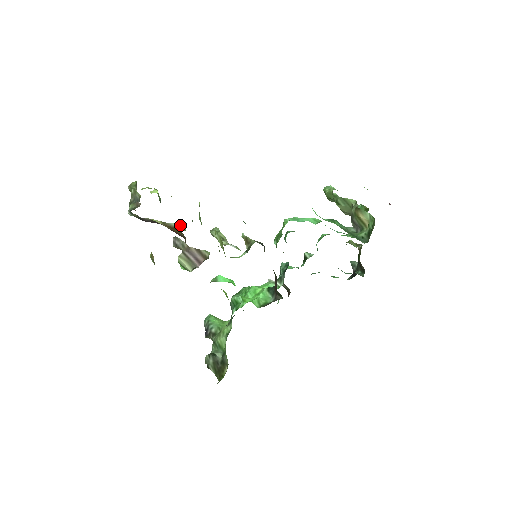
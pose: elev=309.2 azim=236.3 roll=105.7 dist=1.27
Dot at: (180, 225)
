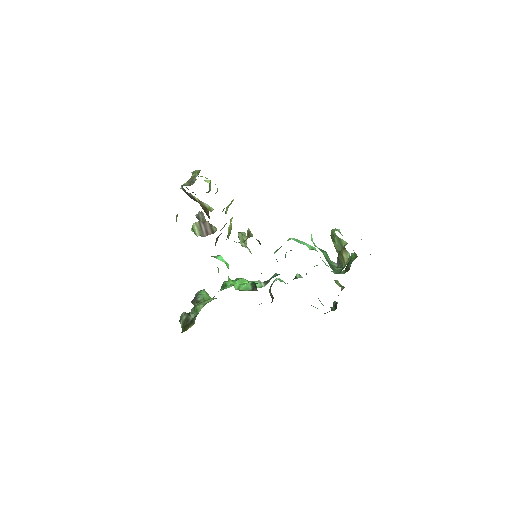
Dot at: occluded
